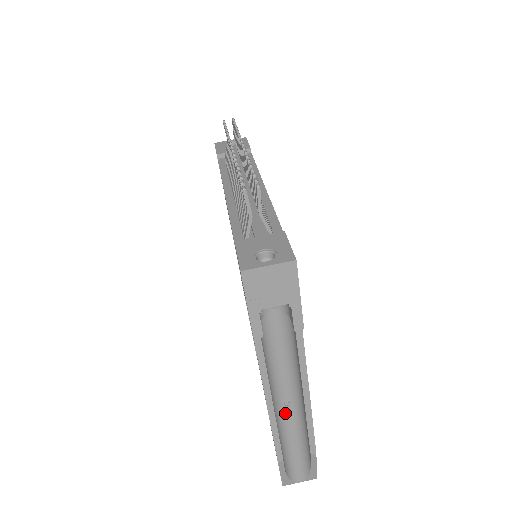
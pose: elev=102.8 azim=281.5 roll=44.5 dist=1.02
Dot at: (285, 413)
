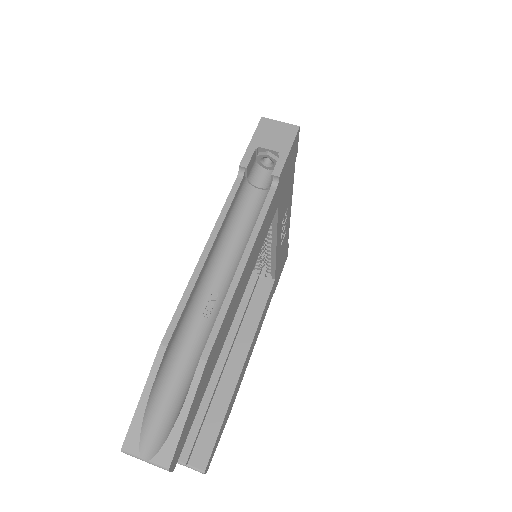
Dot at: (205, 306)
